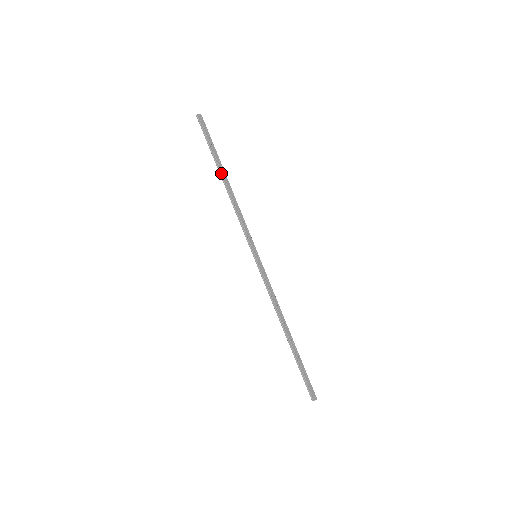
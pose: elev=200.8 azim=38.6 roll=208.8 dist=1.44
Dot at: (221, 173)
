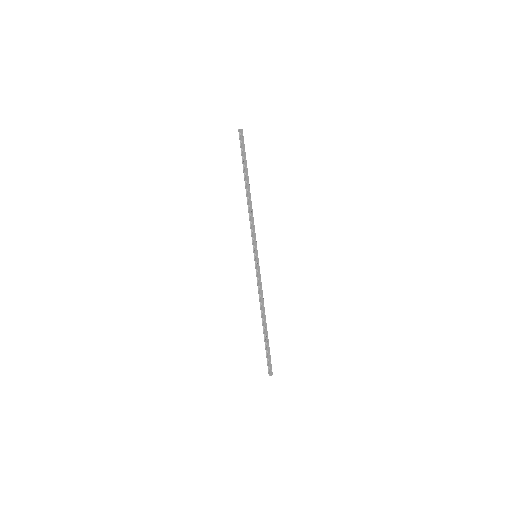
Dot at: (246, 183)
